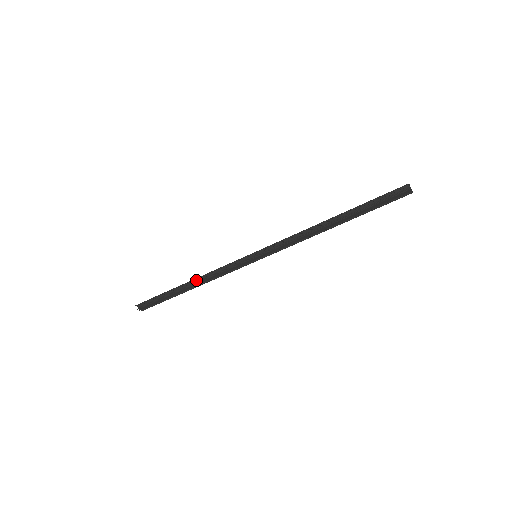
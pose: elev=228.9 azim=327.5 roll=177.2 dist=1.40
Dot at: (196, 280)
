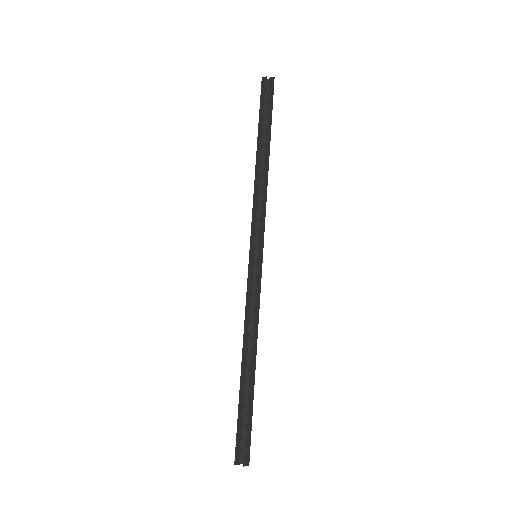
Dot at: (245, 348)
